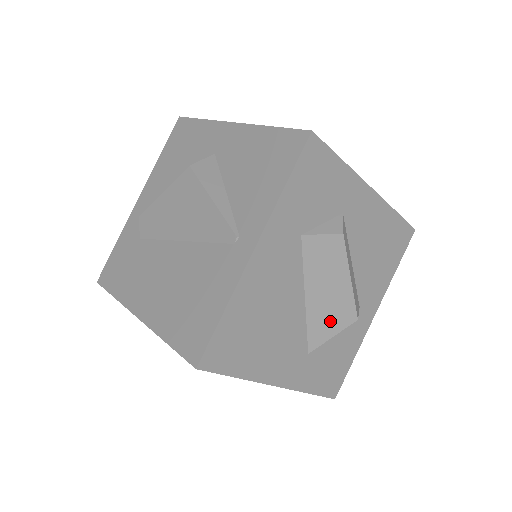
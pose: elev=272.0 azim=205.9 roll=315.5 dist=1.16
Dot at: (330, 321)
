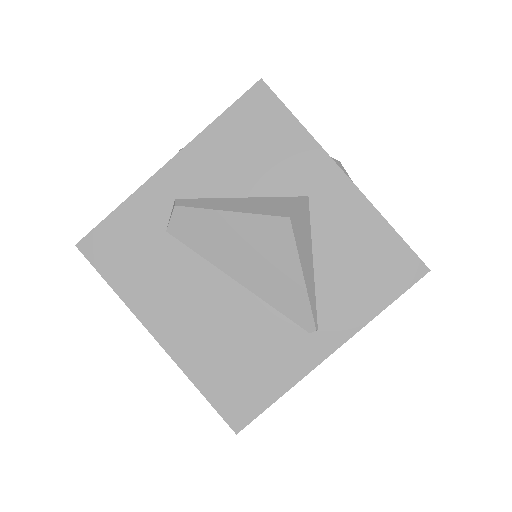
Dot at: occluded
